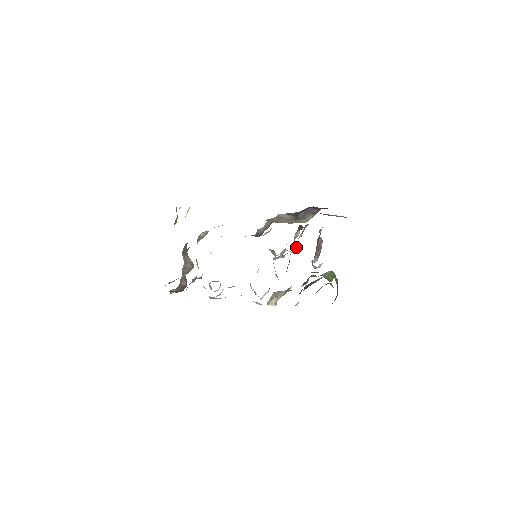
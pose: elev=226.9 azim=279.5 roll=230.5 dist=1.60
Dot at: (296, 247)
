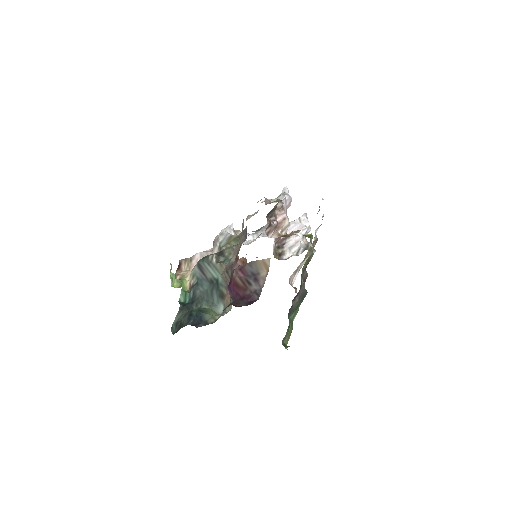
Dot at: (283, 227)
